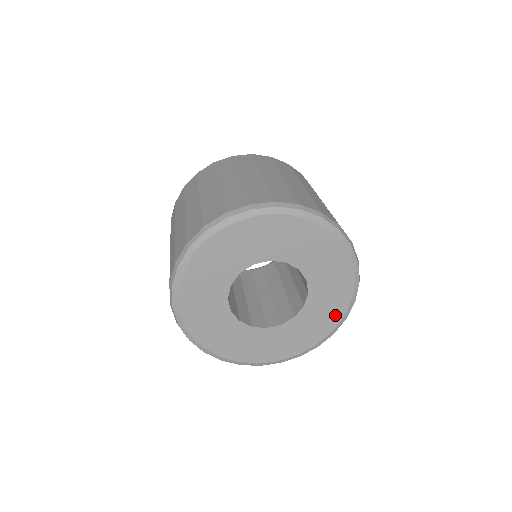
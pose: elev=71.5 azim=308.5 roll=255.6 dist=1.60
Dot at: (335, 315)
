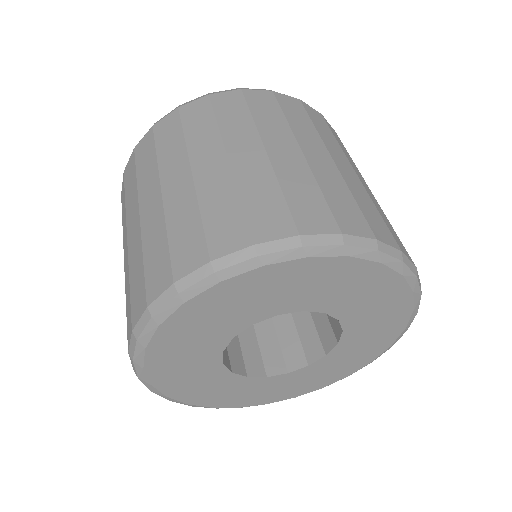
Dot at: (360, 362)
